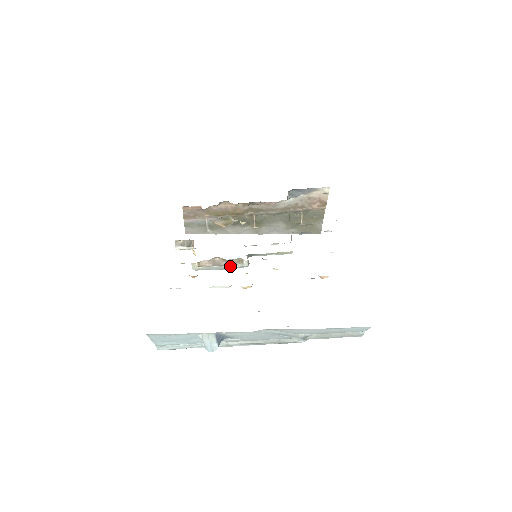
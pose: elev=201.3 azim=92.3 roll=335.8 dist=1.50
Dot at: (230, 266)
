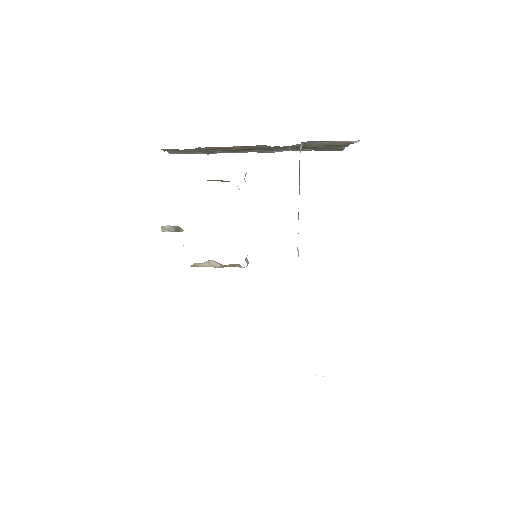
Dot at: (227, 266)
